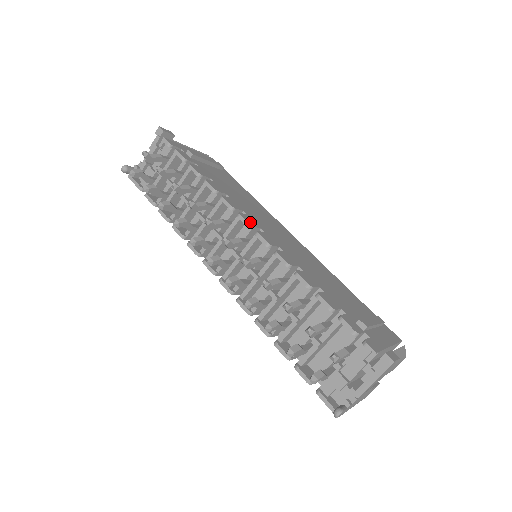
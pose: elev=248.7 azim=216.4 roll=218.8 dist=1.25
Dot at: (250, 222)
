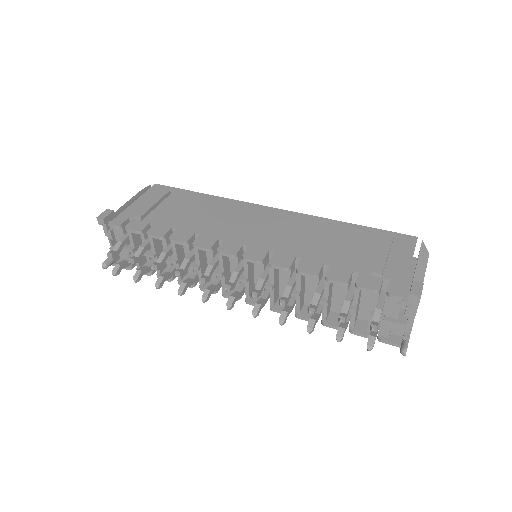
Dot at: (231, 250)
